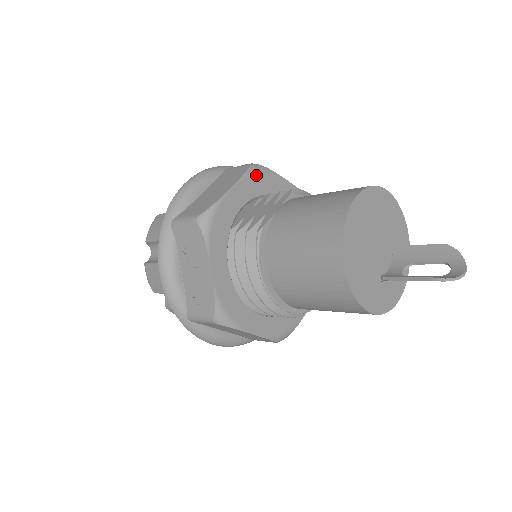
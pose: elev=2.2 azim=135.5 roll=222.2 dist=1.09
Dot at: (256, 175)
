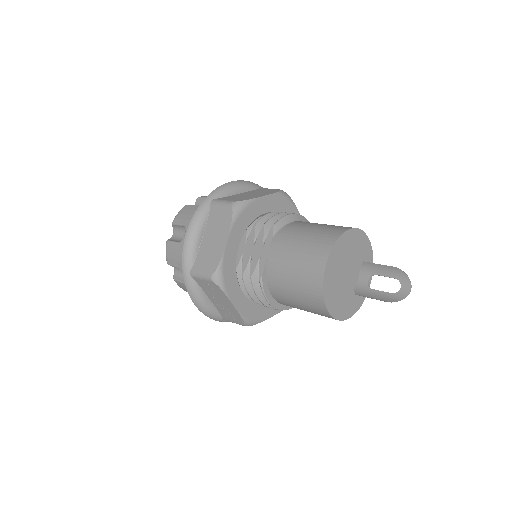
Dot at: (240, 215)
